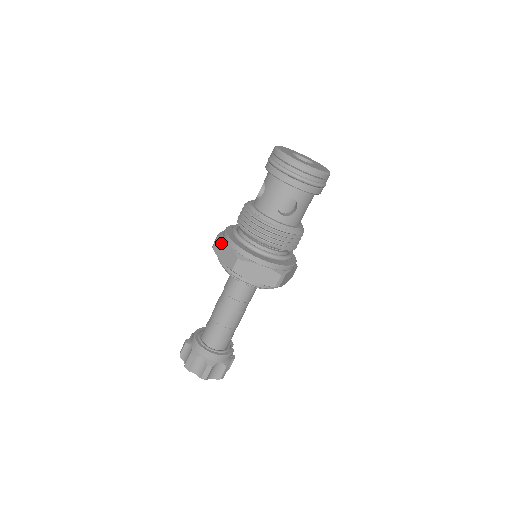
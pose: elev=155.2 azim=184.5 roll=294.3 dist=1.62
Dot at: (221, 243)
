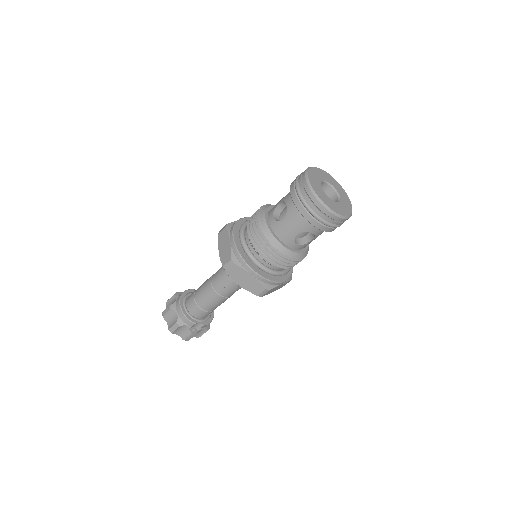
Dot at: occluded
